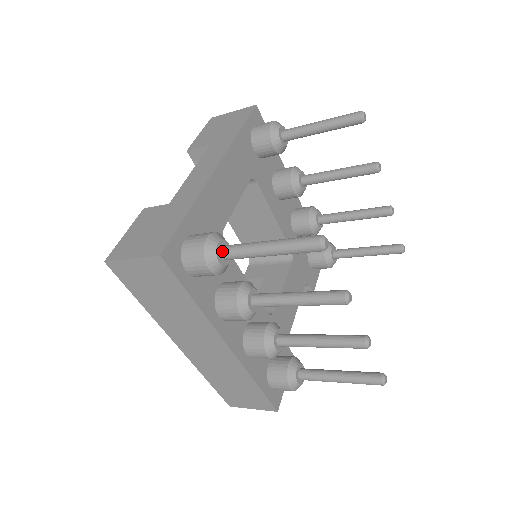
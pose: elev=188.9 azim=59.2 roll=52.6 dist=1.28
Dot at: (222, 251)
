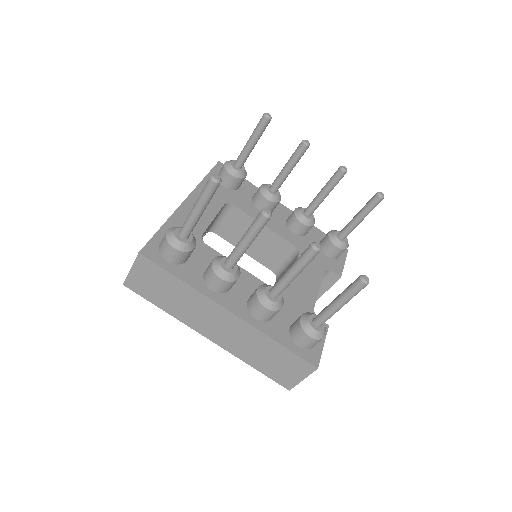
Dot at: (179, 233)
